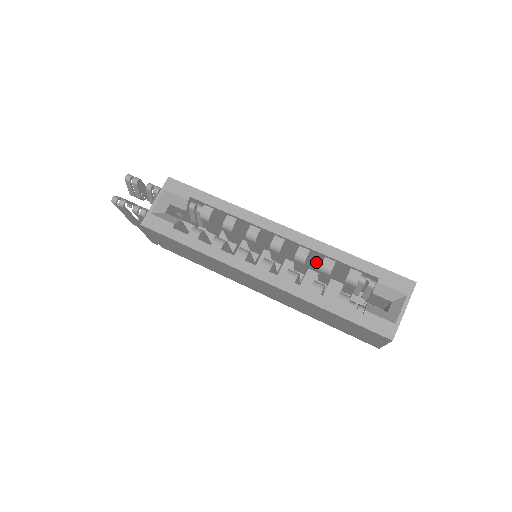
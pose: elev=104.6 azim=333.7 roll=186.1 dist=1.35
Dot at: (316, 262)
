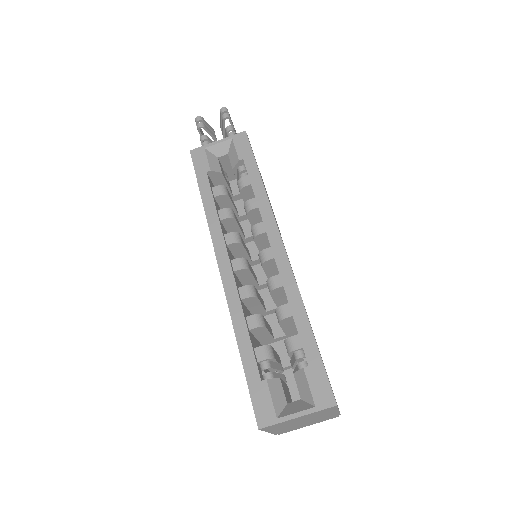
Dot at: occluded
